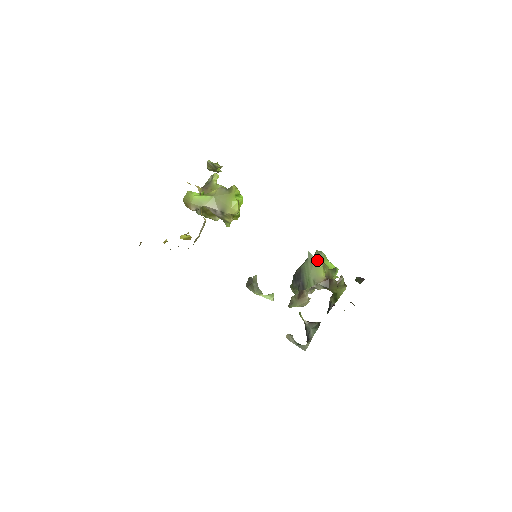
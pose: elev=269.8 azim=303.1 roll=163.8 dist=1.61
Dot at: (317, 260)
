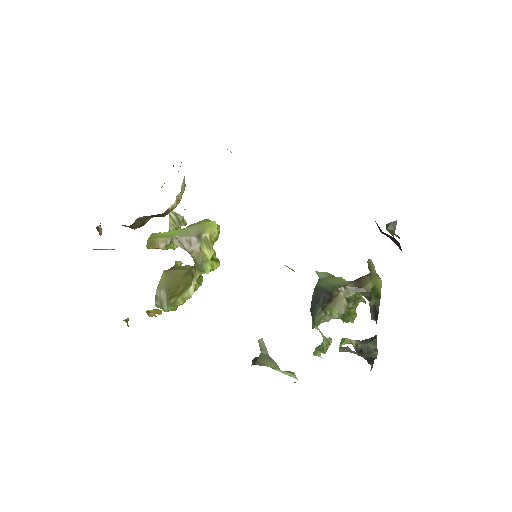
Dot at: (330, 275)
